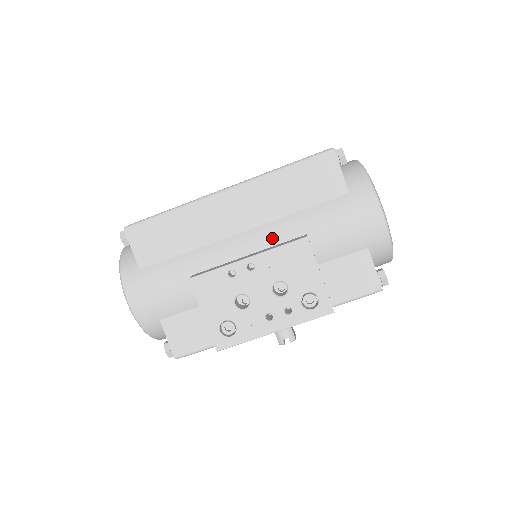
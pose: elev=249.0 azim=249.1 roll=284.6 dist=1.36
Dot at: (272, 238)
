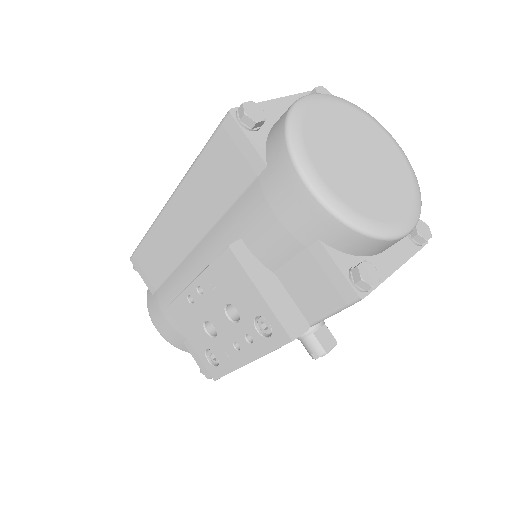
Dot at: (216, 249)
